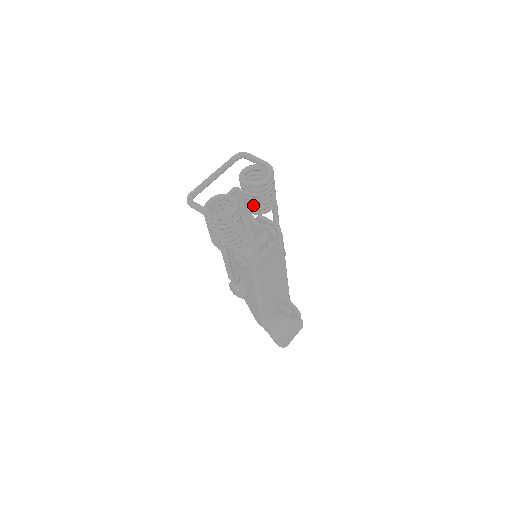
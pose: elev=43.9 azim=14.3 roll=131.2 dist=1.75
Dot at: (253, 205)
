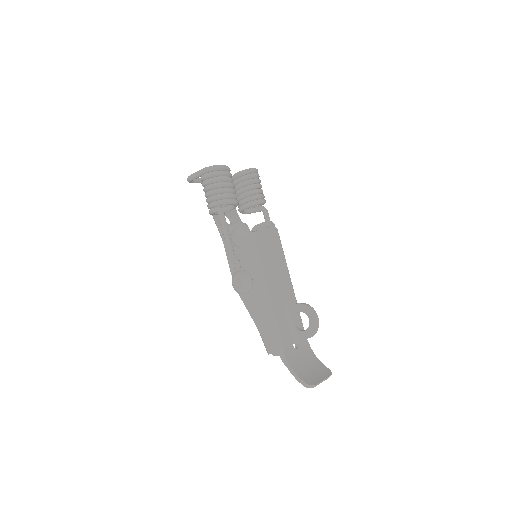
Dot at: (245, 194)
